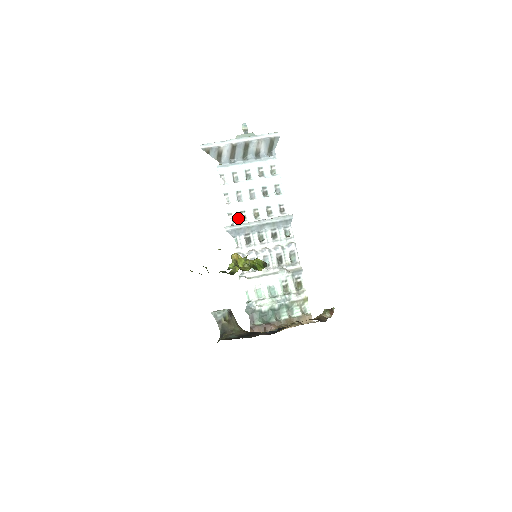
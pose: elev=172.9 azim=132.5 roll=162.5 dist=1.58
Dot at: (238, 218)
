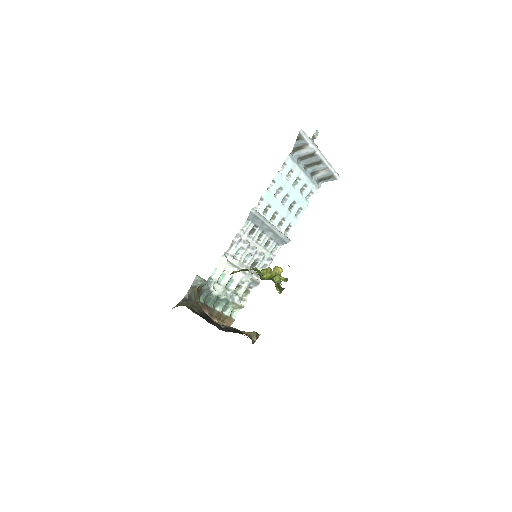
Dot at: (263, 208)
